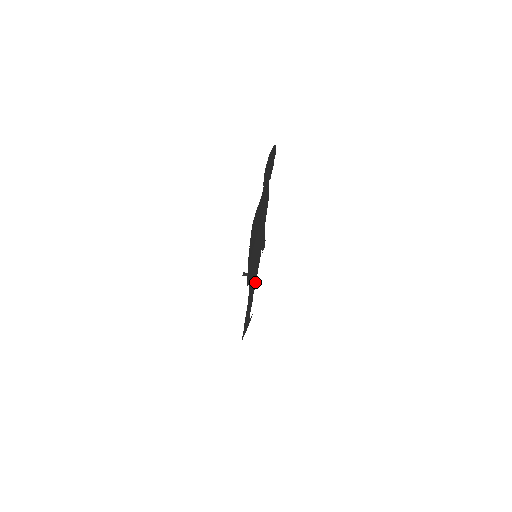
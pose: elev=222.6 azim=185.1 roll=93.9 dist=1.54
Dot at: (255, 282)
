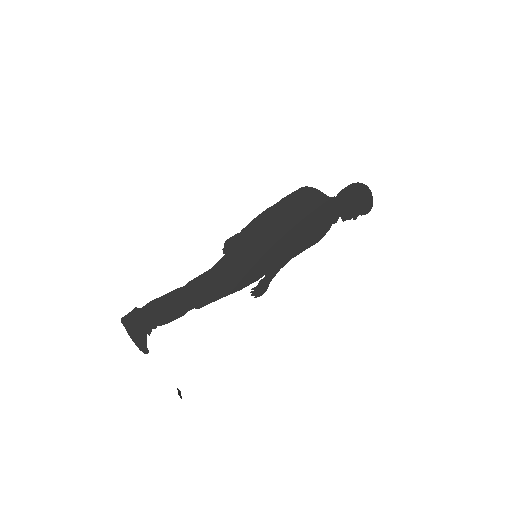
Dot at: (211, 300)
